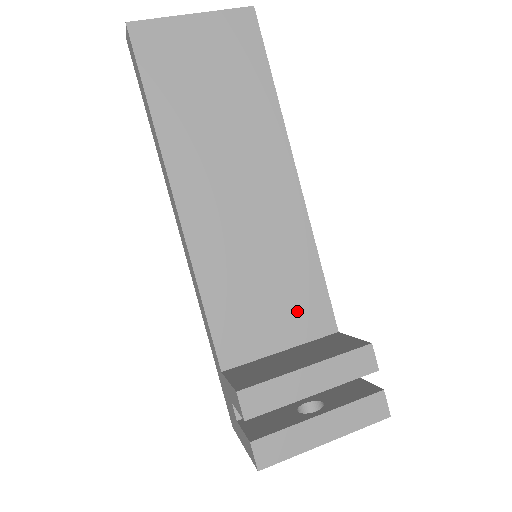
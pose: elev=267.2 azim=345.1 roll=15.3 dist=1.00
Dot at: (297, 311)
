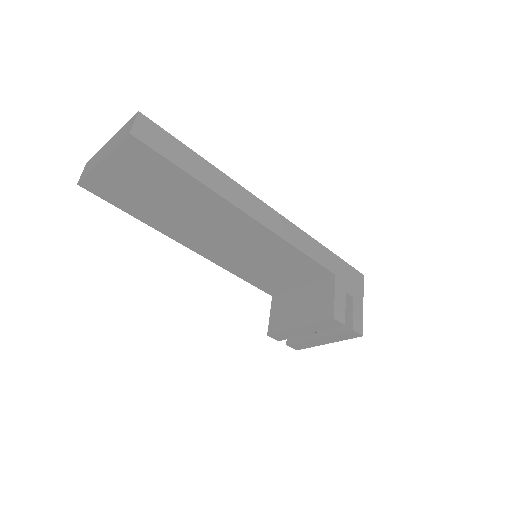
Dot at: (300, 272)
